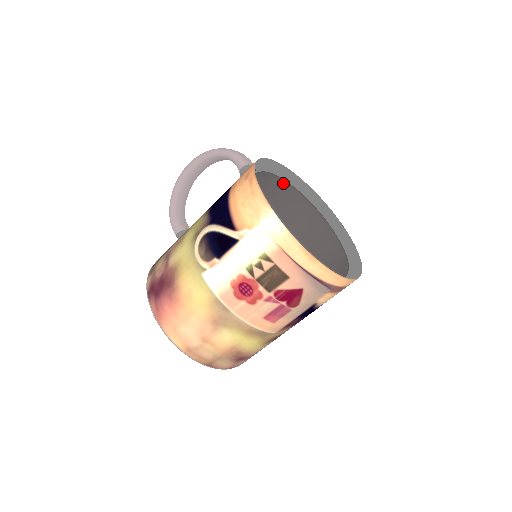
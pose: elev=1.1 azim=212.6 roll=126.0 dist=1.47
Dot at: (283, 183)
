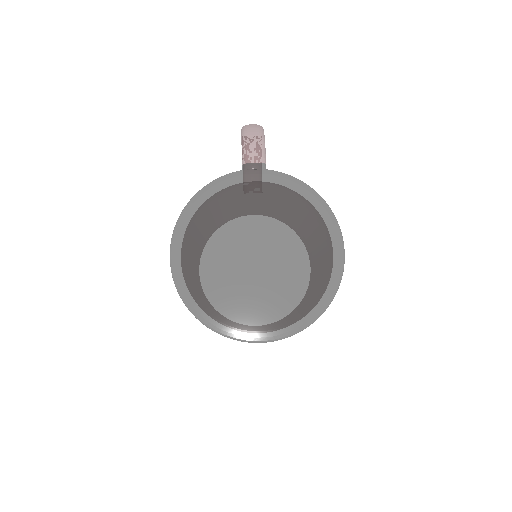
Dot at: (237, 210)
